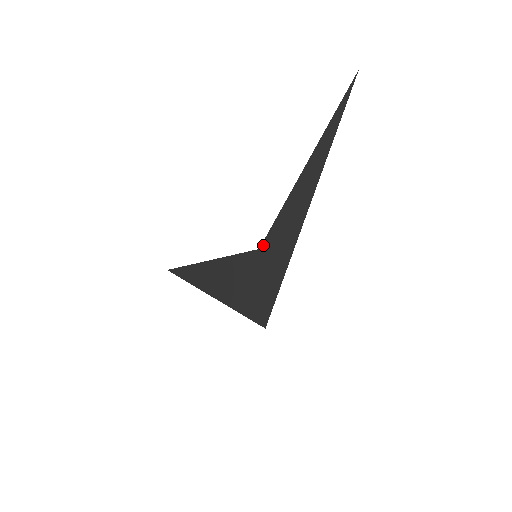
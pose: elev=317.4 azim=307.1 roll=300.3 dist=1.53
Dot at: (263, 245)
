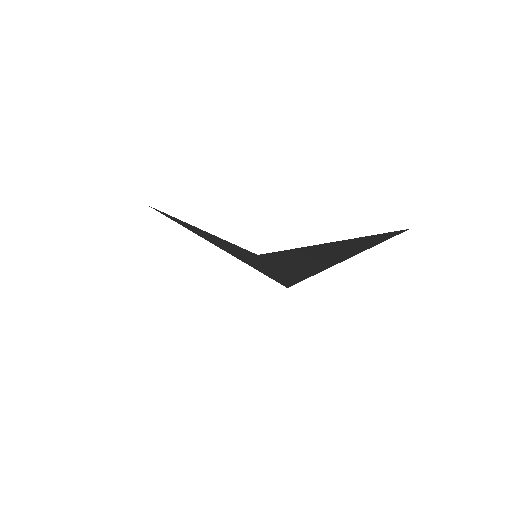
Dot at: (262, 256)
